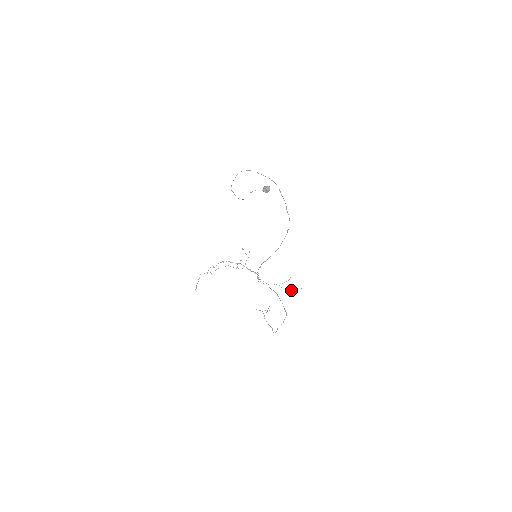
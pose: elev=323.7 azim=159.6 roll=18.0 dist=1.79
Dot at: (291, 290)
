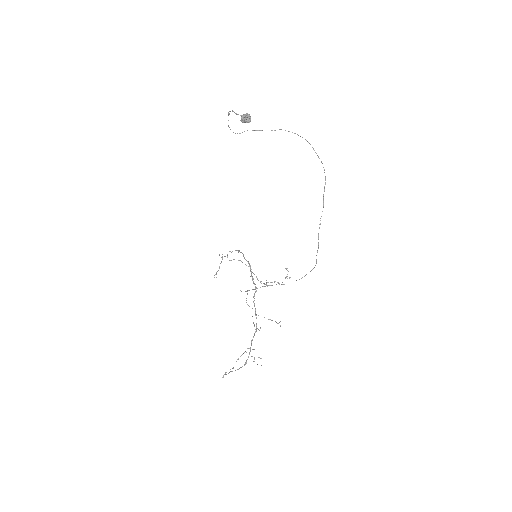
Dot at: (254, 325)
